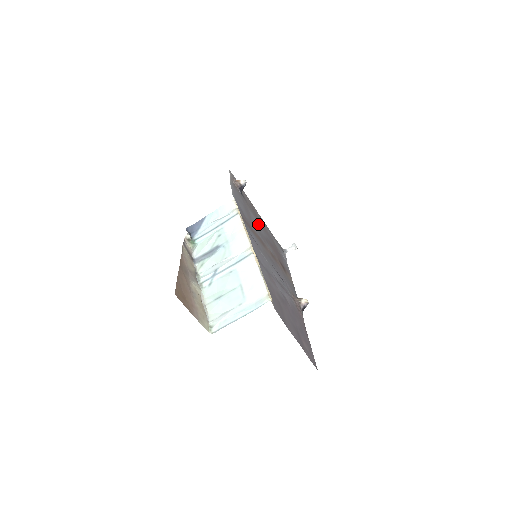
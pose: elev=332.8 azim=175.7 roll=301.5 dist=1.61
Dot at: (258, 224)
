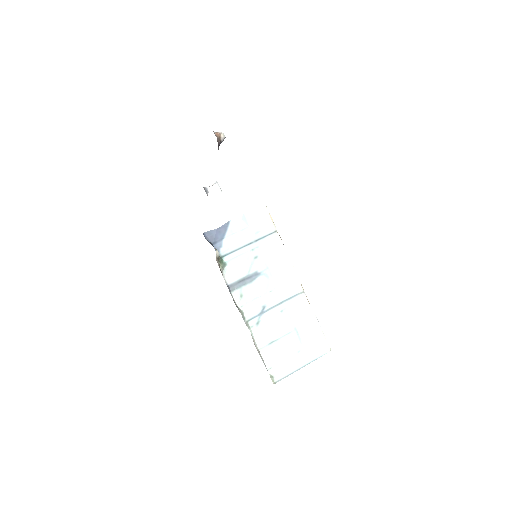
Dot at: occluded
